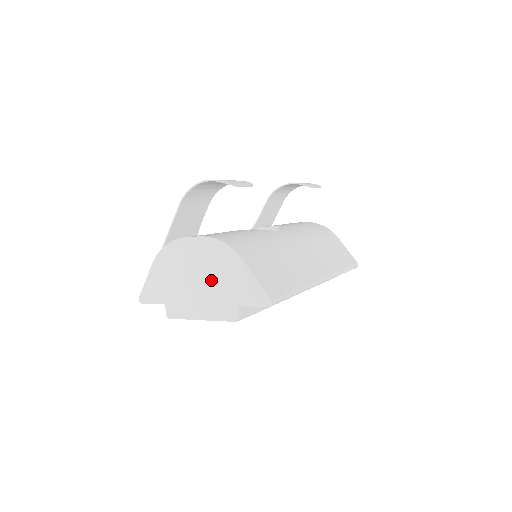
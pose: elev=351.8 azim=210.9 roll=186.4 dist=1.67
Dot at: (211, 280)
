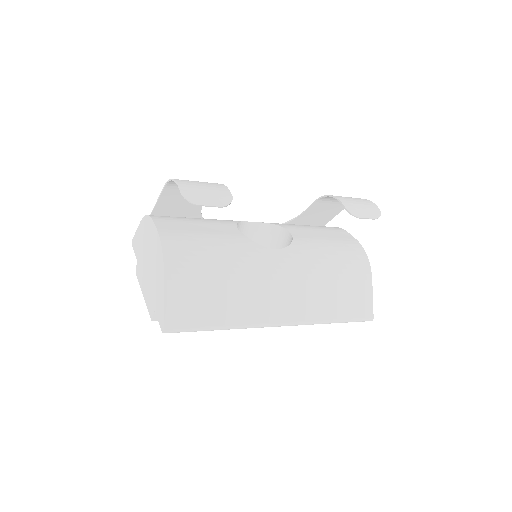
Dot at: (152, 272)
